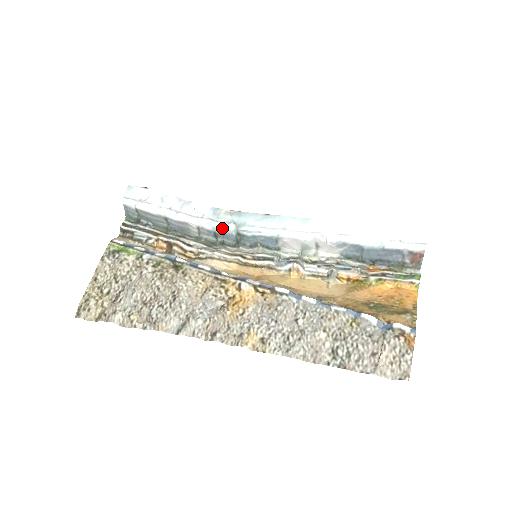
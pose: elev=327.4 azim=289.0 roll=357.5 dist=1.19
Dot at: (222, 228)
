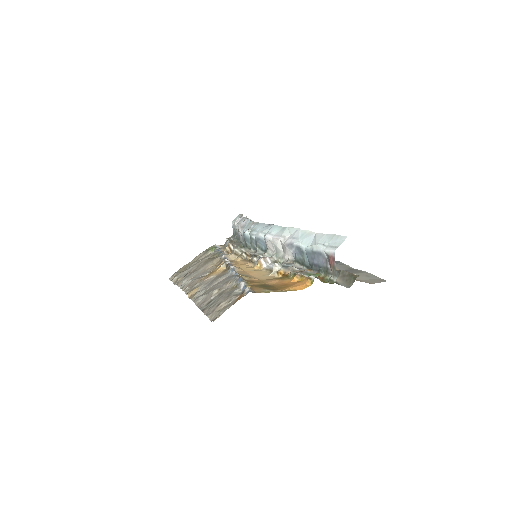
Dot at: (244, 232)
